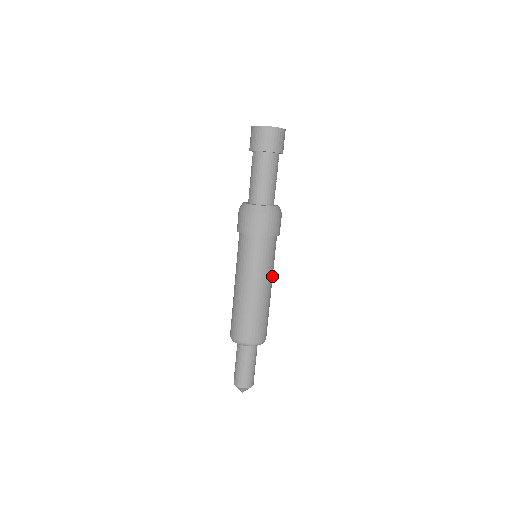
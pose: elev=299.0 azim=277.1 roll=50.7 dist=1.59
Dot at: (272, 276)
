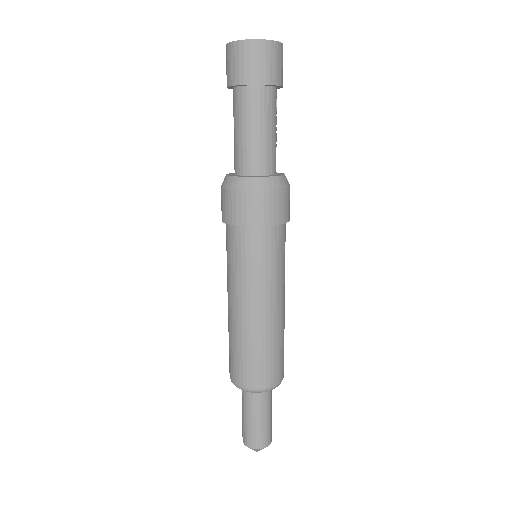
Dot at: (284, 284)
